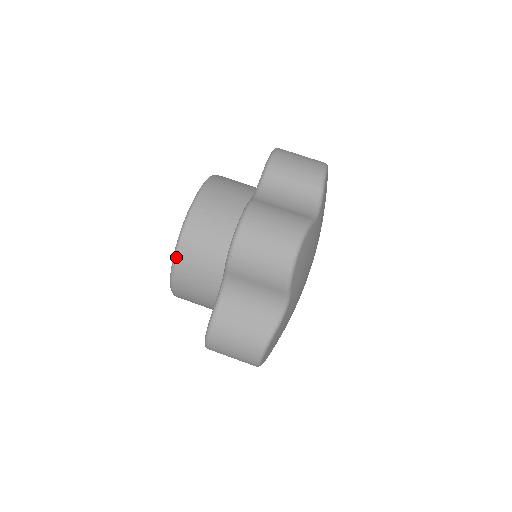
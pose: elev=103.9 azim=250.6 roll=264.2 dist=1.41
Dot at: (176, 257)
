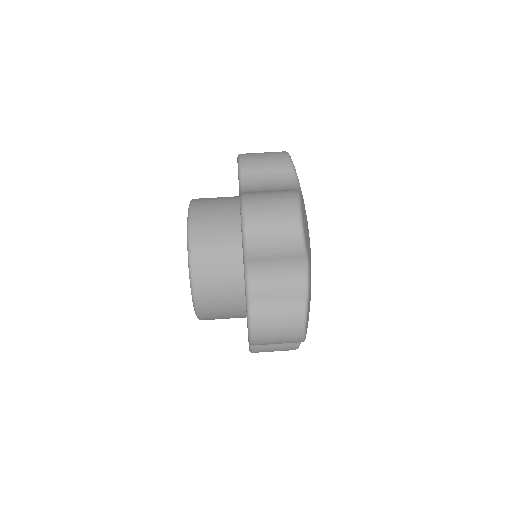
Dot at: (200, 319)
